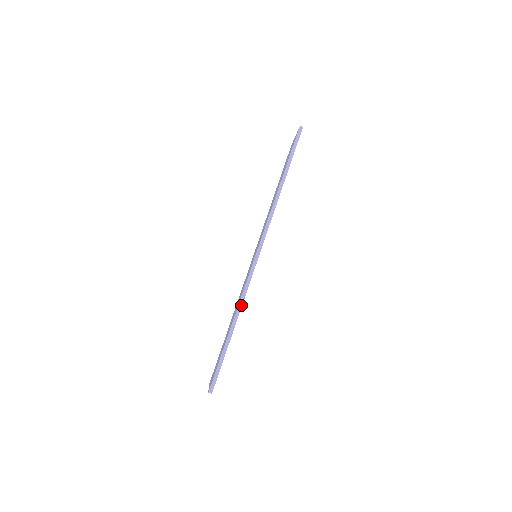
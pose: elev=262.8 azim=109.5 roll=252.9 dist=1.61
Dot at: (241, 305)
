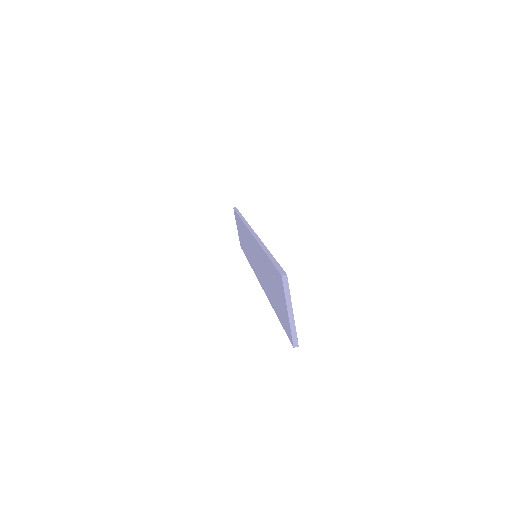
Dot at: (262, 243)
